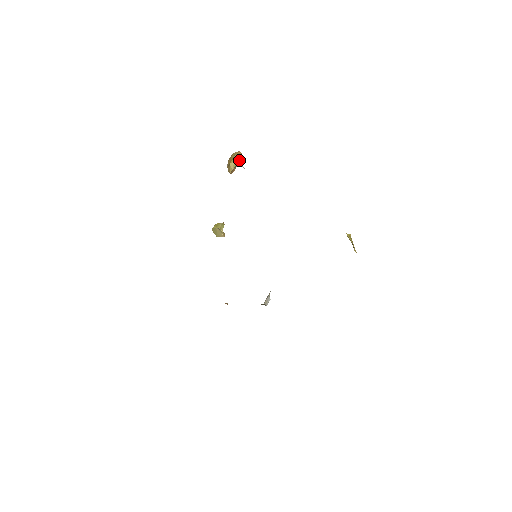
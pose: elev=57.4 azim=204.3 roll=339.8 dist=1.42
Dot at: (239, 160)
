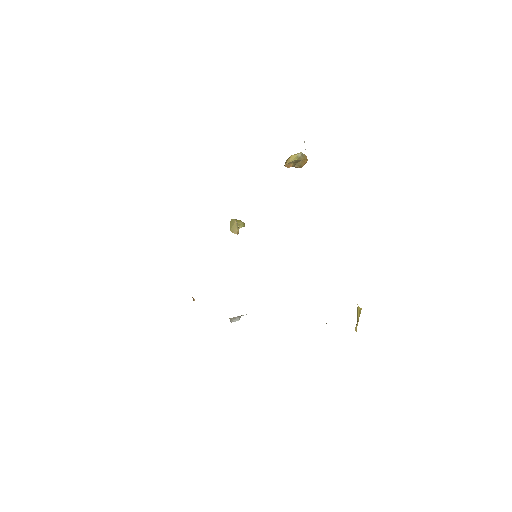
Dot at: (302, 159)
